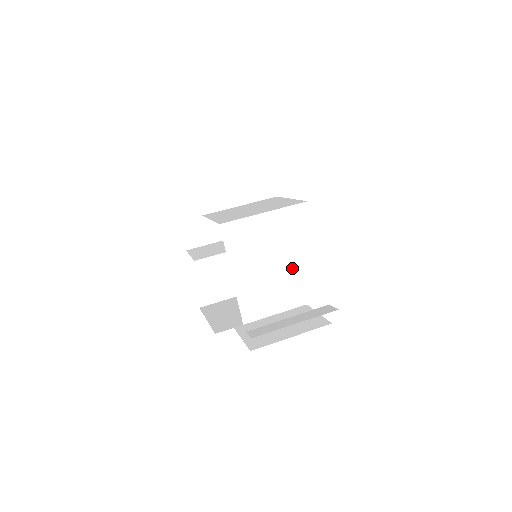
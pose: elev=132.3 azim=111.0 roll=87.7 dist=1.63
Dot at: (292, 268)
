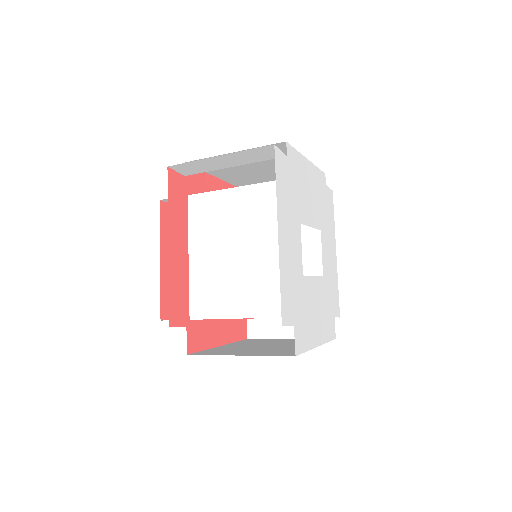
Dot at: (257, 263)
